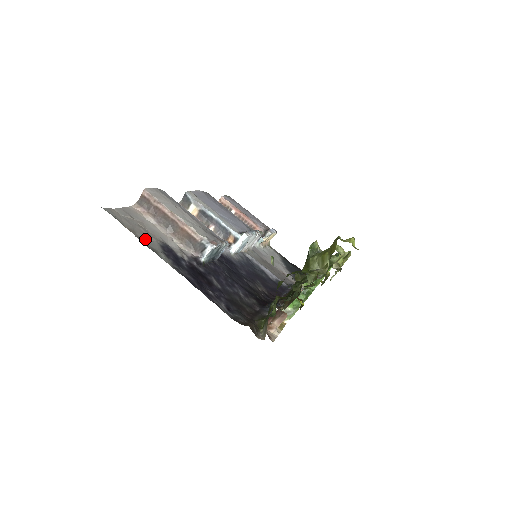
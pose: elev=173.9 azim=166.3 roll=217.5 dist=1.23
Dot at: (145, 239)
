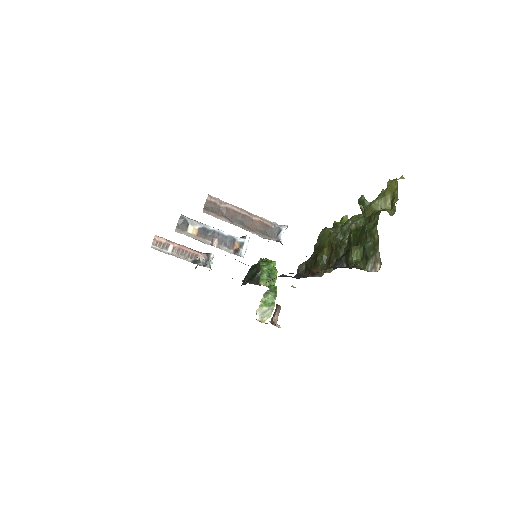
Dot at: occluded
